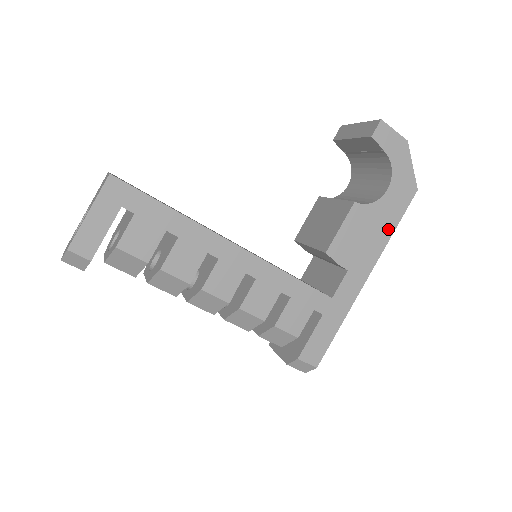
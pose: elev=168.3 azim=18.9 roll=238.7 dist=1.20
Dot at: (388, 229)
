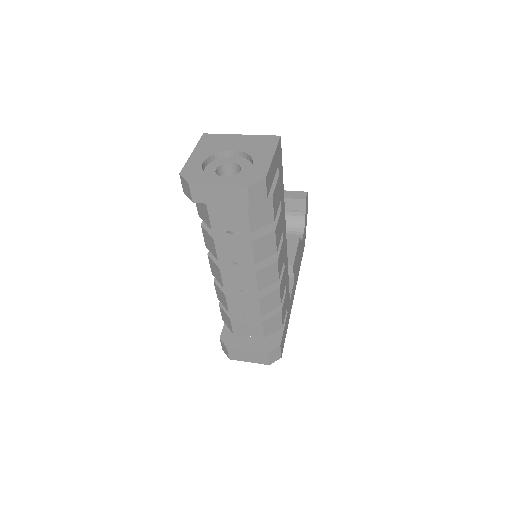
Dot at: (300, 263)
